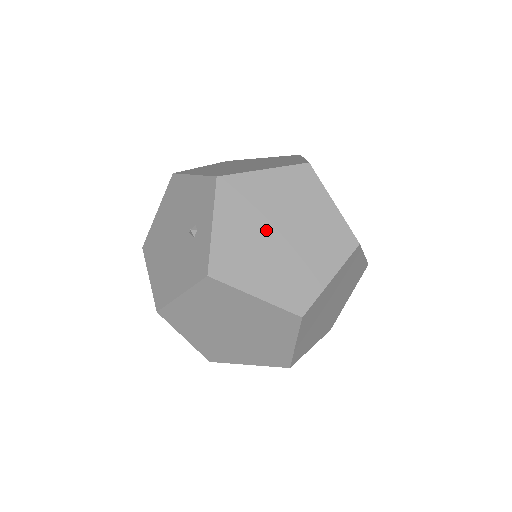
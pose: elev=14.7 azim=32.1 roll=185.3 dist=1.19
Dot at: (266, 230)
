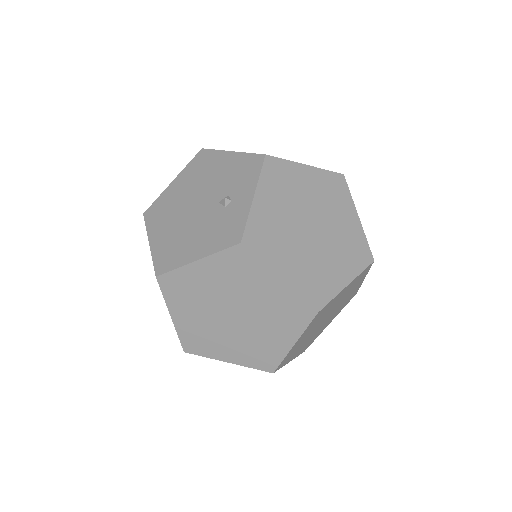
Dot at: (300, 219)
